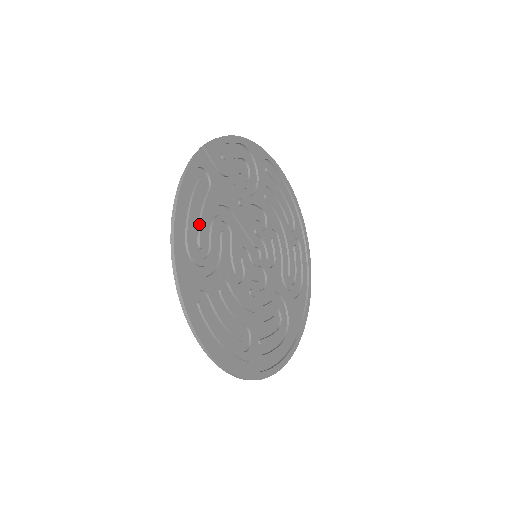
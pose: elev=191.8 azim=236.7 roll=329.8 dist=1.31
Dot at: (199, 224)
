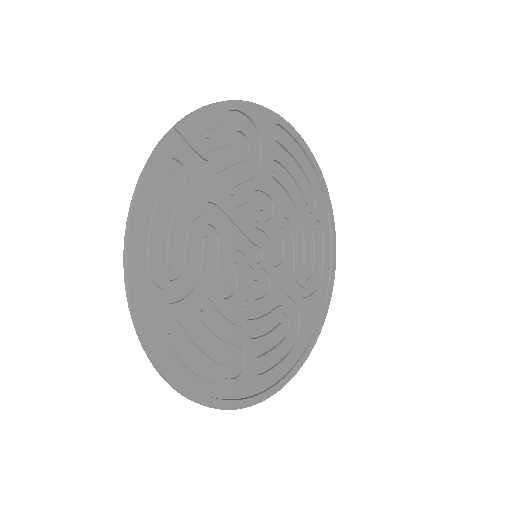
Dot at: (168, 235)
